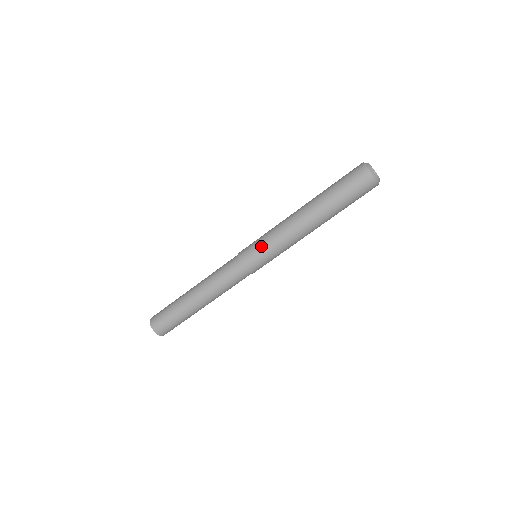
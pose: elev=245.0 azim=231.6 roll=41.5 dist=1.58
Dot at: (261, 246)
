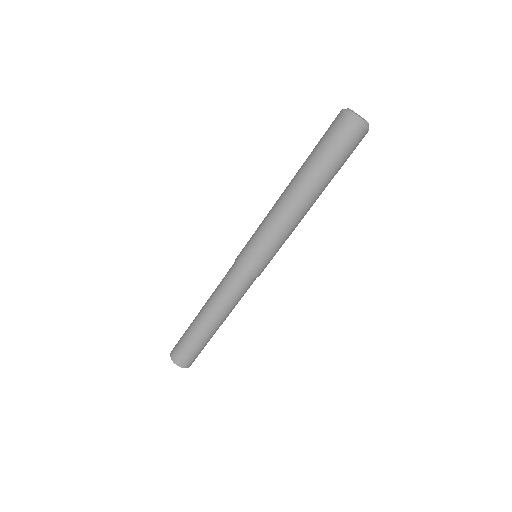
Dot at: (267, 253)
